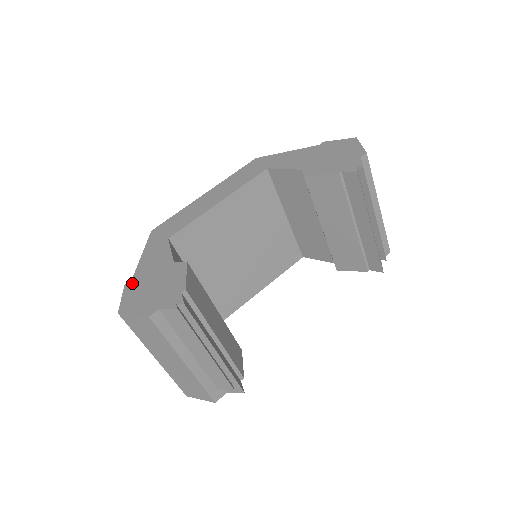
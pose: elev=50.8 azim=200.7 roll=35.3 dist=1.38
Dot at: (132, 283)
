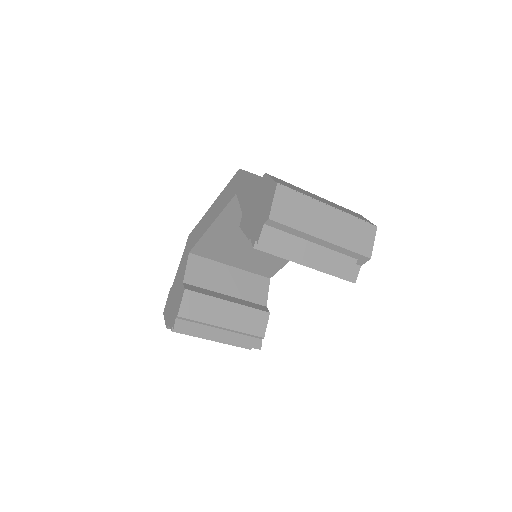
Dot at: (171, 289)
